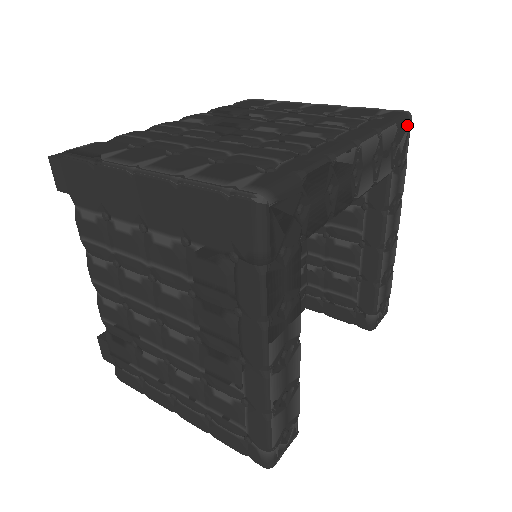
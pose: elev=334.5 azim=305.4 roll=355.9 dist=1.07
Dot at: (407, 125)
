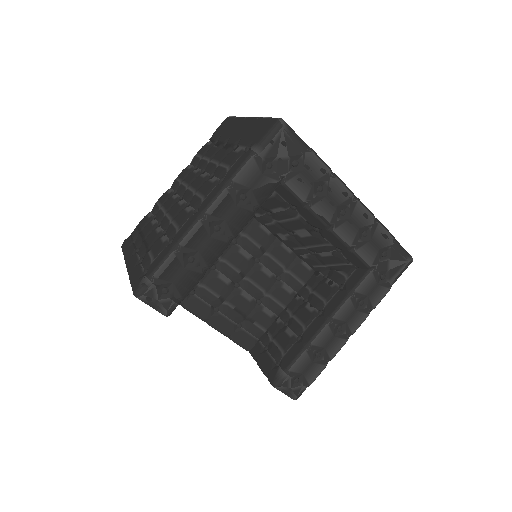
Dot at: (404, 259)
